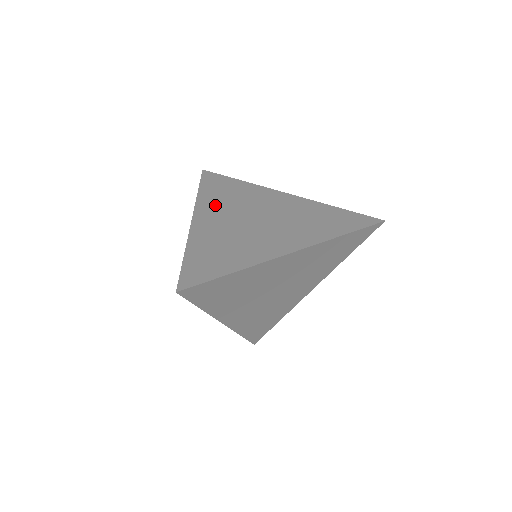
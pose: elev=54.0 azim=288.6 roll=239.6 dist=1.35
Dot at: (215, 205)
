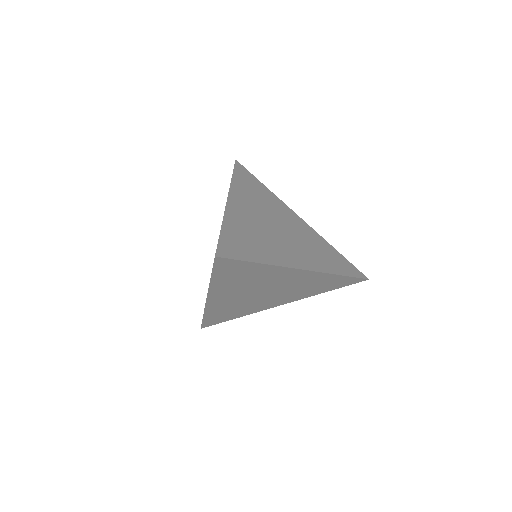
Dot at: (246, 197)
